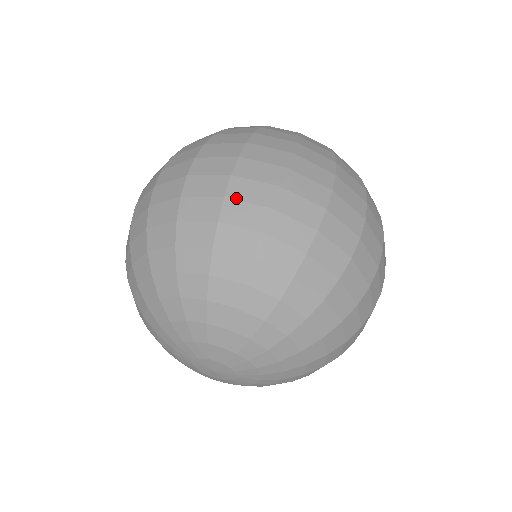
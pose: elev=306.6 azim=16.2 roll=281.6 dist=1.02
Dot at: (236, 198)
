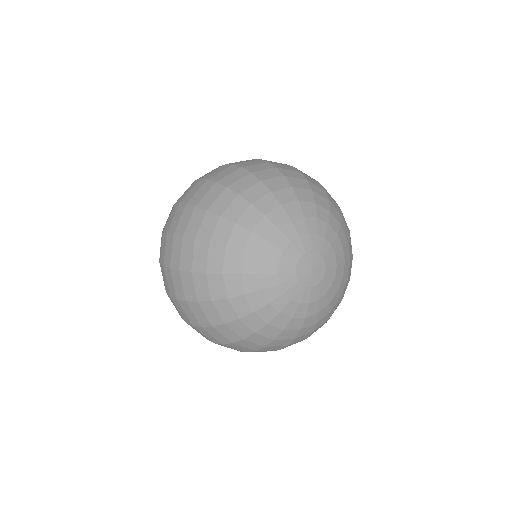
Dot at: occluded
